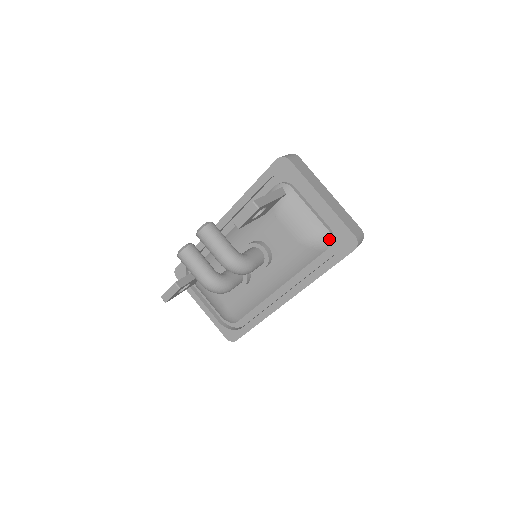
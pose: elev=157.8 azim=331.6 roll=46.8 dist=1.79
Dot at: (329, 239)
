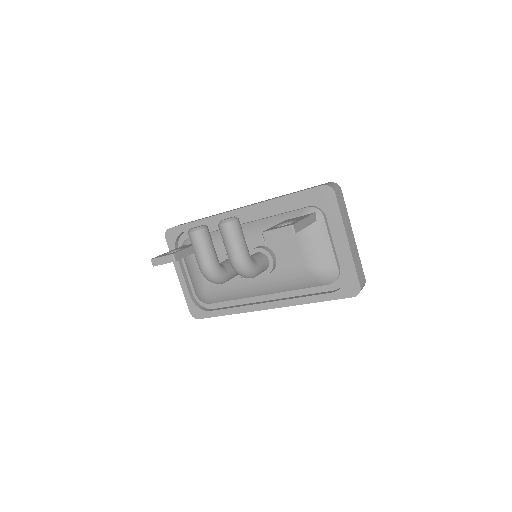
Dot at: (335, 277)
